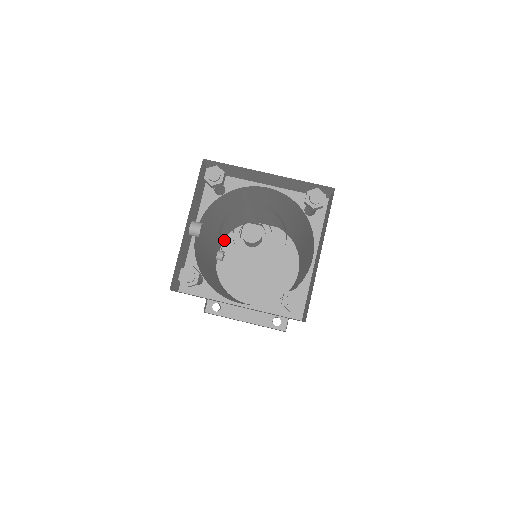
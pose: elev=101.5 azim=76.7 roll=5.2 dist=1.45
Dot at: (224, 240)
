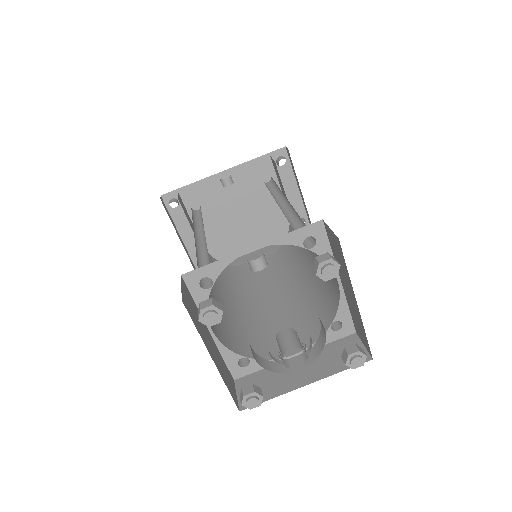
Dot at: (243, 165)
